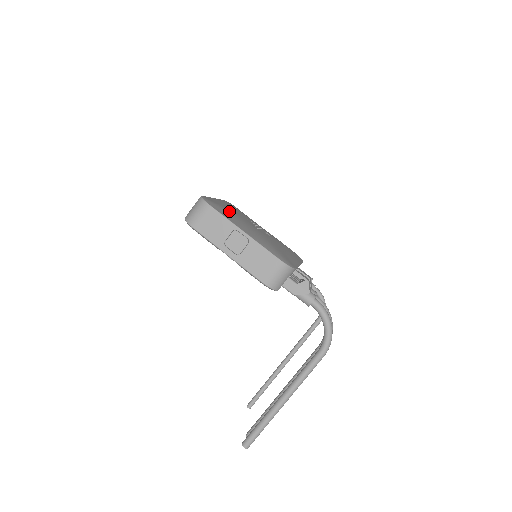
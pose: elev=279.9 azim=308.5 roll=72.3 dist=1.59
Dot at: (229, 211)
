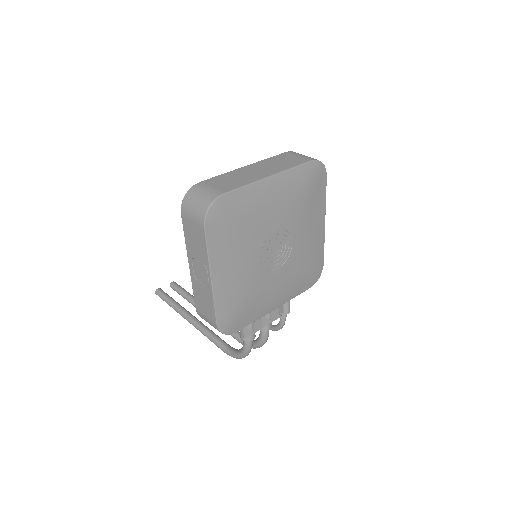
Dot at: (242, 229)
